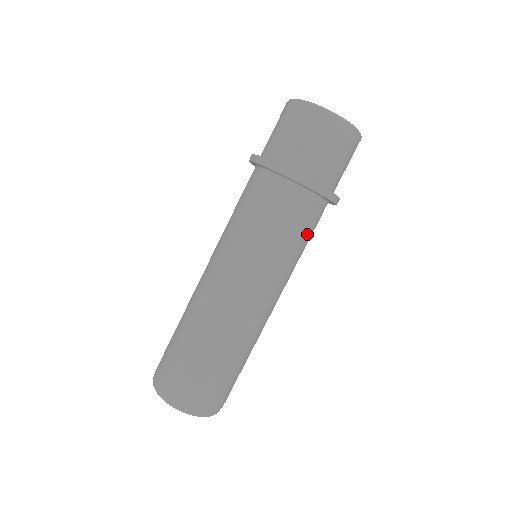
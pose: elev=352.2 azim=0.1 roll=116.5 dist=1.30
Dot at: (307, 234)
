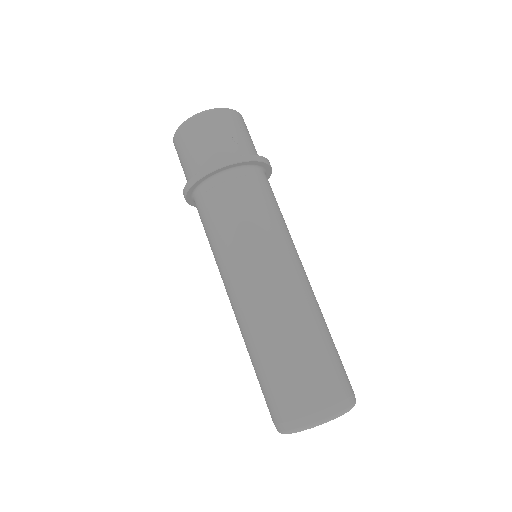
Dot at: occluded
